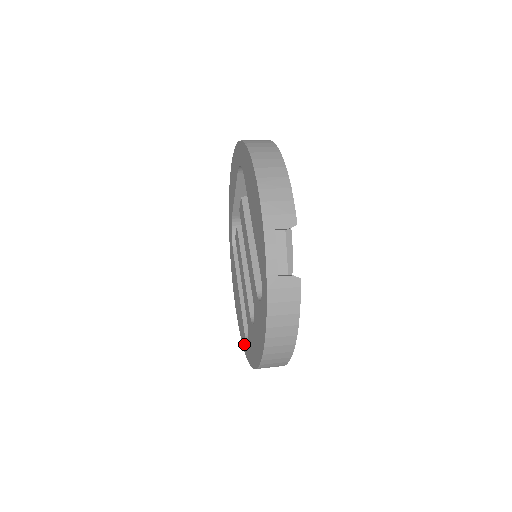
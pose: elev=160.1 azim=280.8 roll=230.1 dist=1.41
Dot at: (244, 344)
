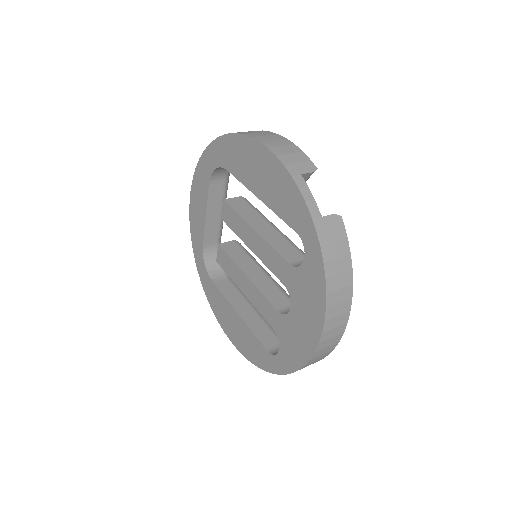
Dot at: (269, 364)
